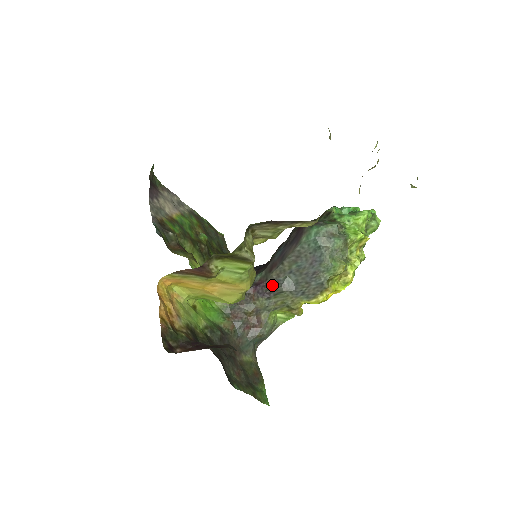
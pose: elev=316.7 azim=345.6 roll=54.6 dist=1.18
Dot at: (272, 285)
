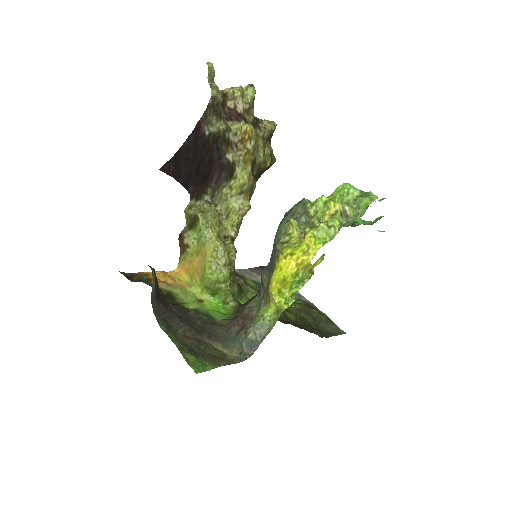
Dot at: occluded
